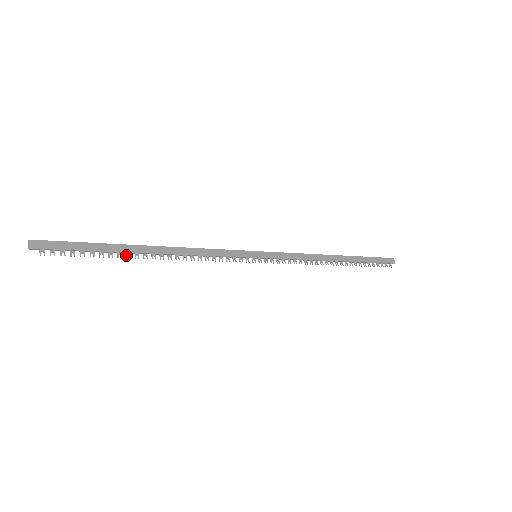
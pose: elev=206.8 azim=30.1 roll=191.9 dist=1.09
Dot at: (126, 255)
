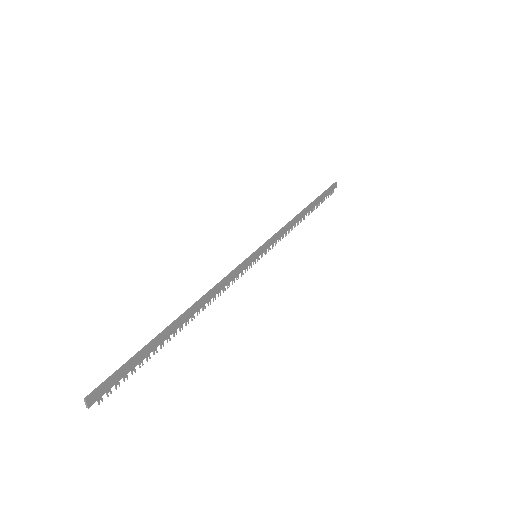
Dot at: (167, 340)
